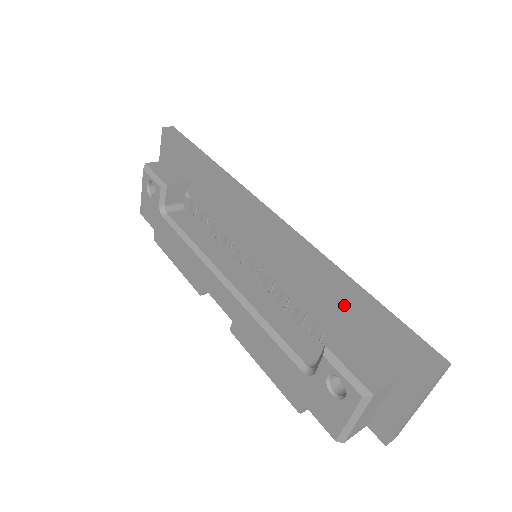
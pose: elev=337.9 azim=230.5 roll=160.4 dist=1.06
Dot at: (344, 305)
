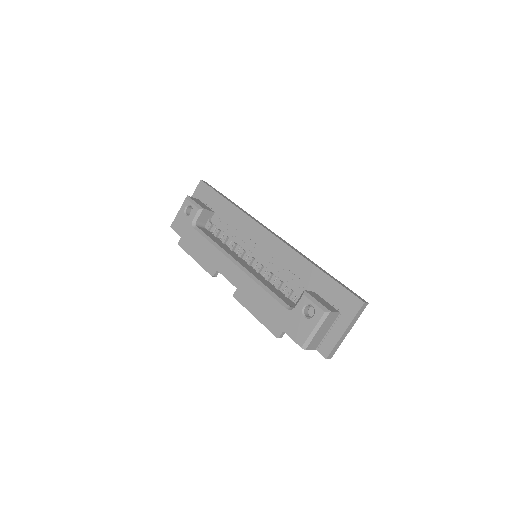
Dot at: (314, 276)
